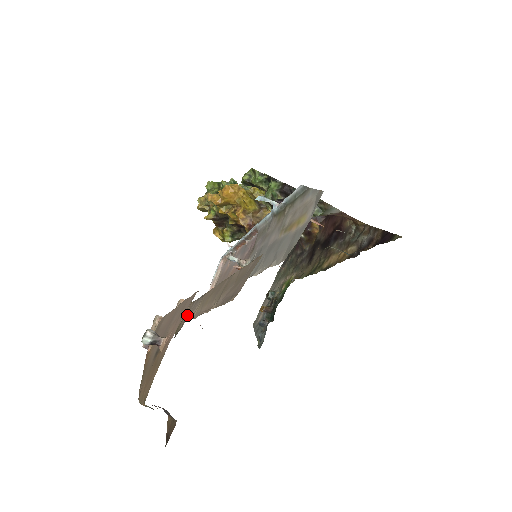
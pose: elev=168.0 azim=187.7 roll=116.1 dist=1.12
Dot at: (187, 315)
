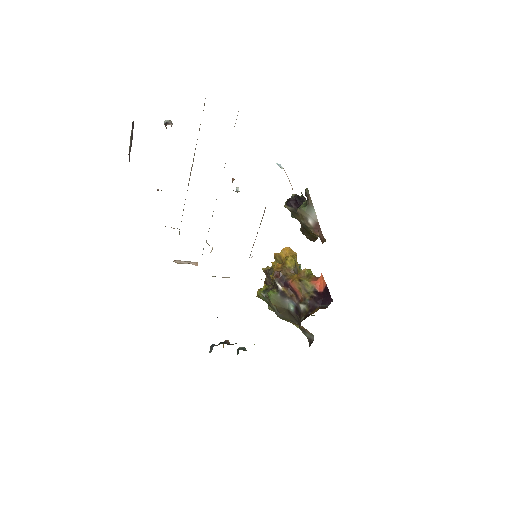
Dot at: occluded
